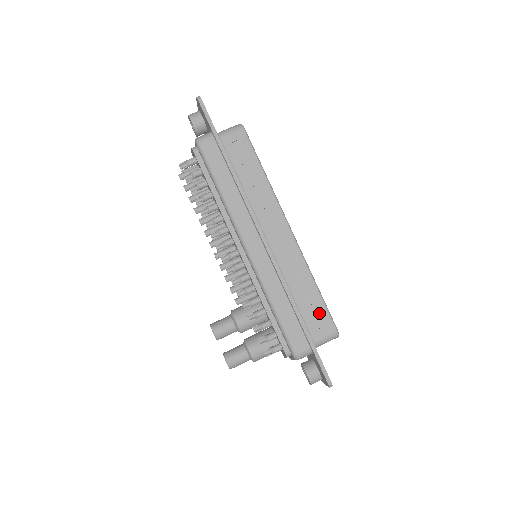
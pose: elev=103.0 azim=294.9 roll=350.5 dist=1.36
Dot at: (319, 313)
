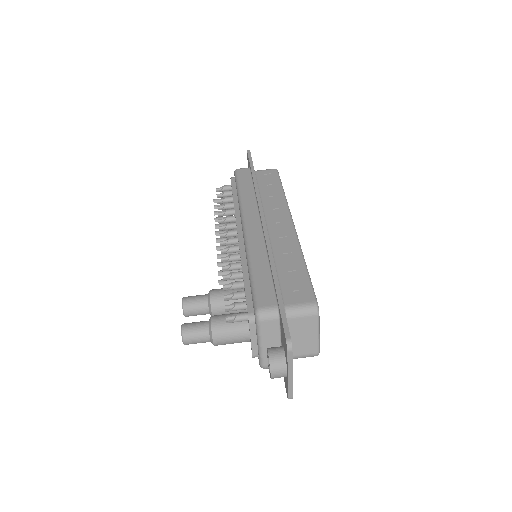
Dot at: (300, 284)
